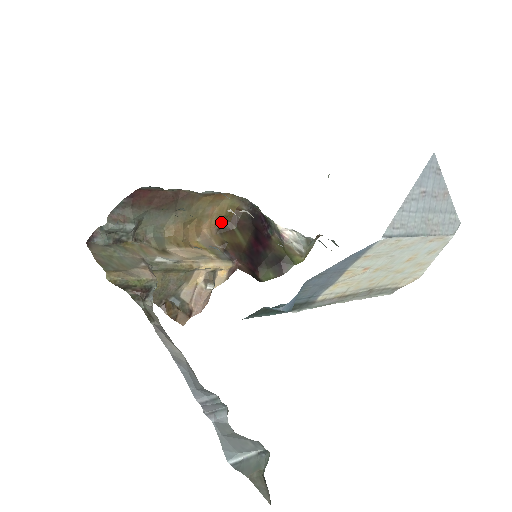
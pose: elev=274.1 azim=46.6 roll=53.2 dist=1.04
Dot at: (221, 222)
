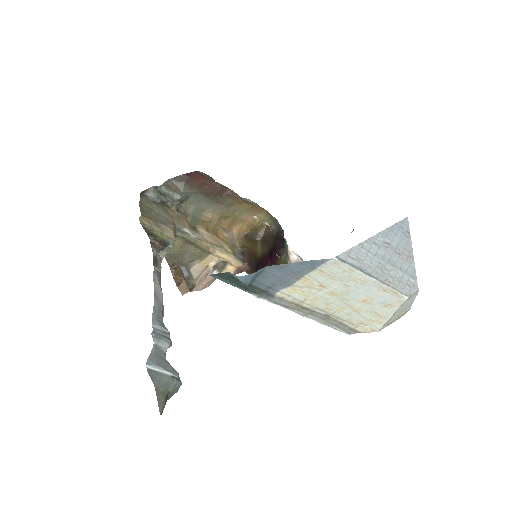
Dot at: (251, 231)
